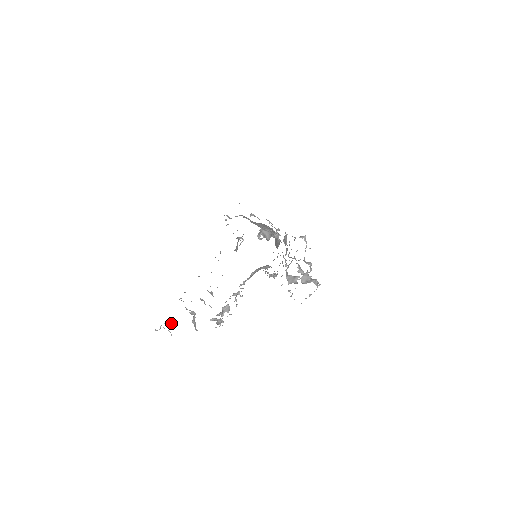
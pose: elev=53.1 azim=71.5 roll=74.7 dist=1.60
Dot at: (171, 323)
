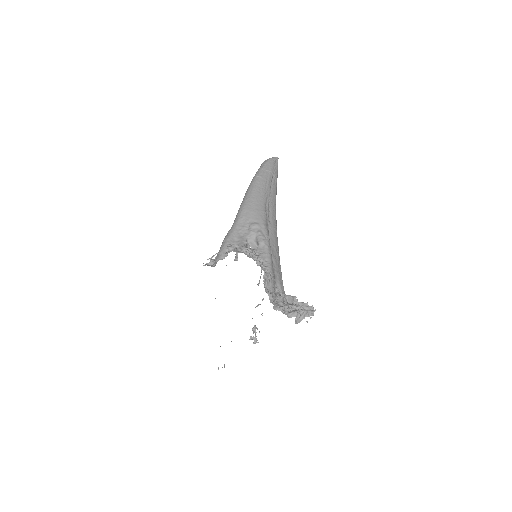
Dot at: occluded
